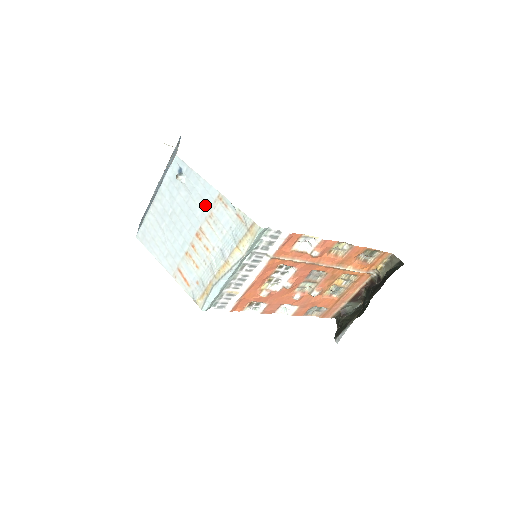
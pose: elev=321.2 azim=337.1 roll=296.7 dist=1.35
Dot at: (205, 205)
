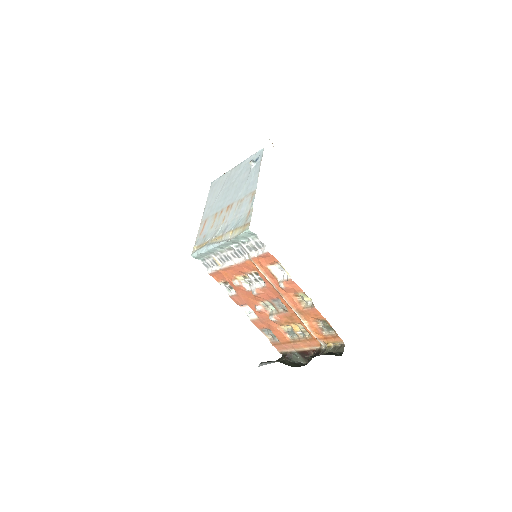
Dot at: (246, 191)
